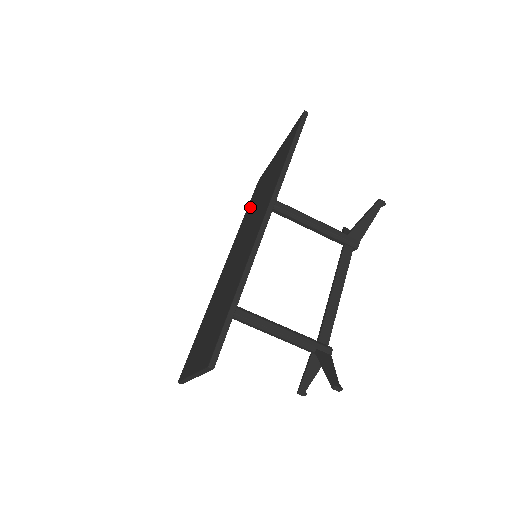
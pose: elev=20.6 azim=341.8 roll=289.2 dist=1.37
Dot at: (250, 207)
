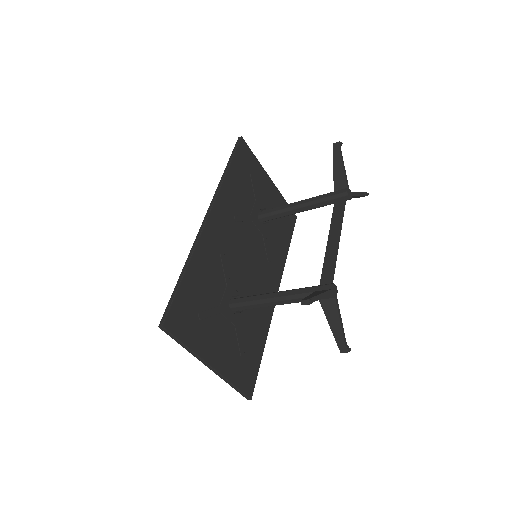
Dot at: occluded
